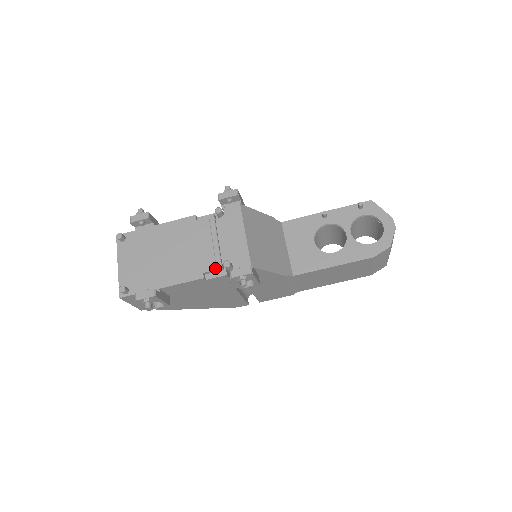
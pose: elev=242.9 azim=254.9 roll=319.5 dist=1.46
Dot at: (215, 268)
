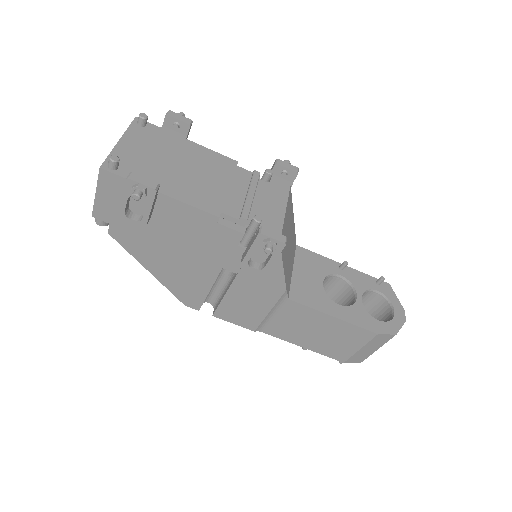
Dot at: (238, 217)
